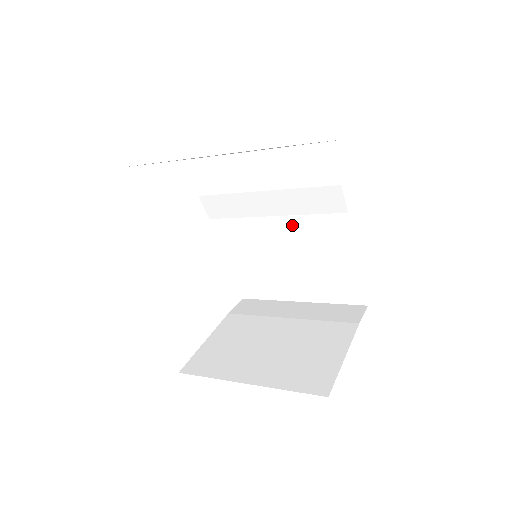
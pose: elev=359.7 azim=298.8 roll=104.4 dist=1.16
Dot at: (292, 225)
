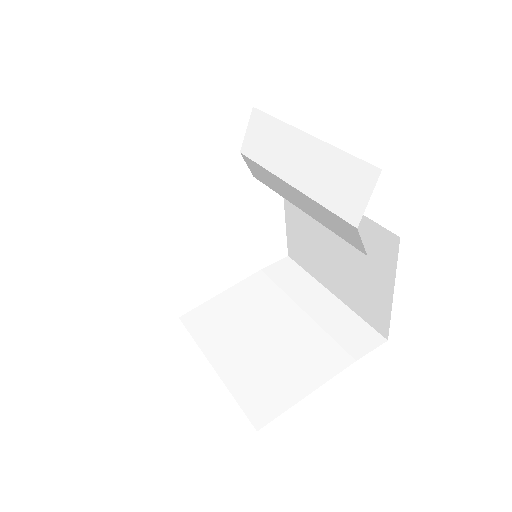
Dot at: occluded
